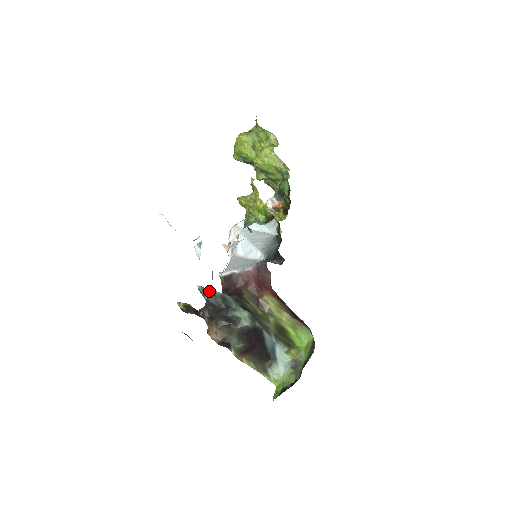
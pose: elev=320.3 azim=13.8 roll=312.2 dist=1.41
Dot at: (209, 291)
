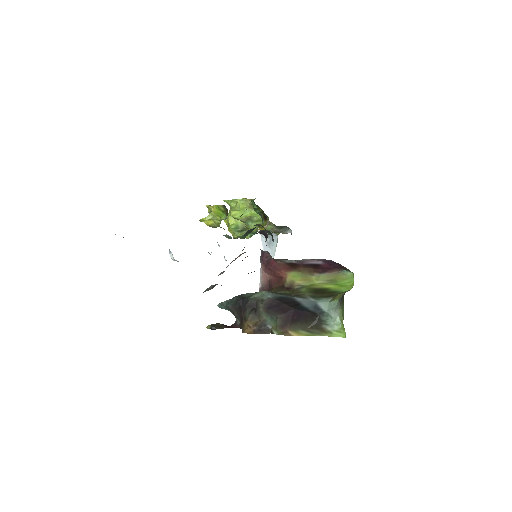
Dot at: occluded
